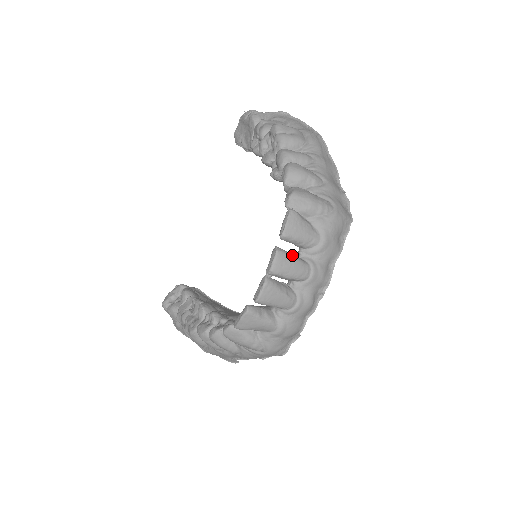
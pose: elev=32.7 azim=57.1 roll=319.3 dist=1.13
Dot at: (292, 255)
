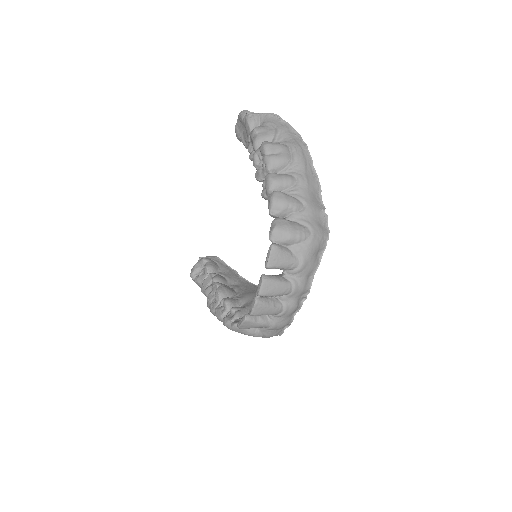
Dot at: (276, 279)
